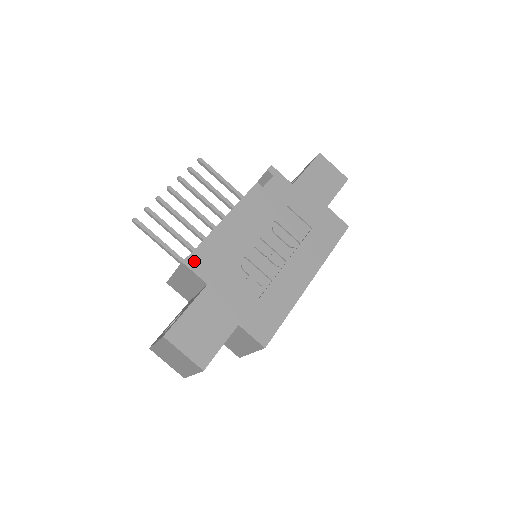
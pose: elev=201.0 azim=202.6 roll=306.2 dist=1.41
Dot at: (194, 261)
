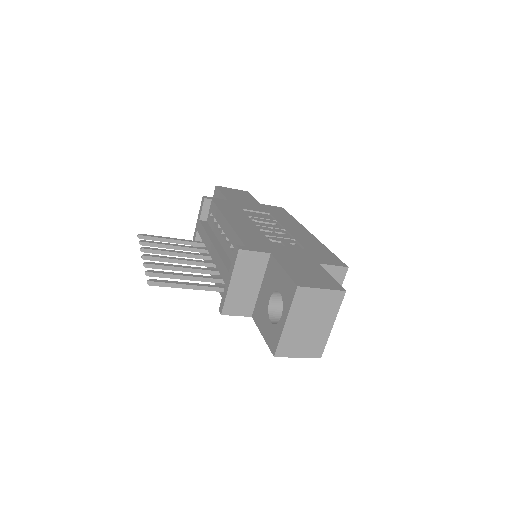
Dot at: (244, 246)
